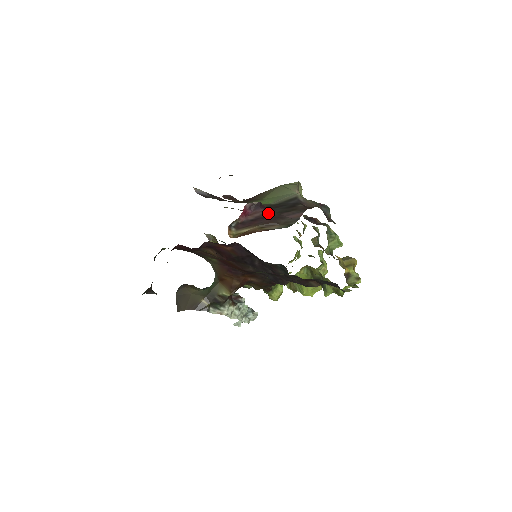
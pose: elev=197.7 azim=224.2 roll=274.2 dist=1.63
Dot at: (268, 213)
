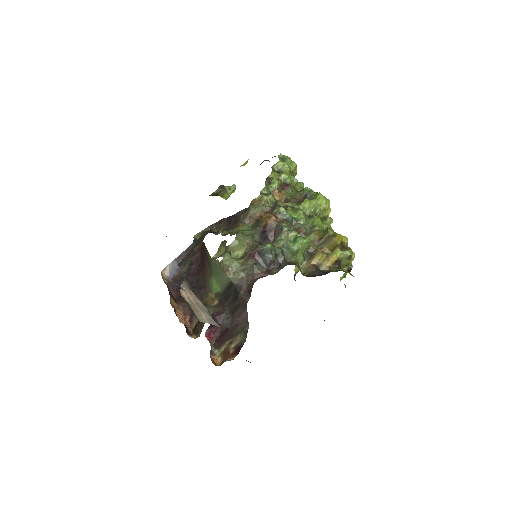
Dot at: (224, 325)
